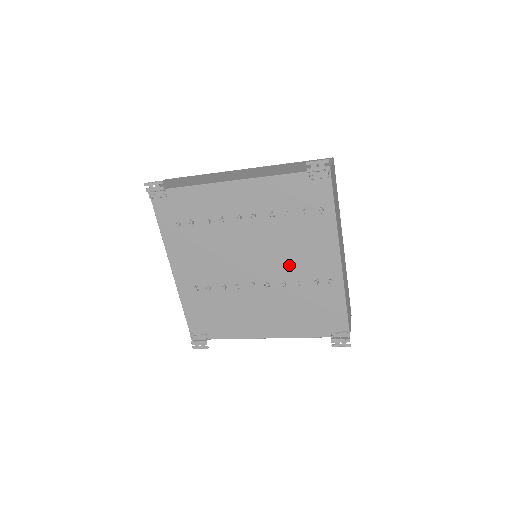
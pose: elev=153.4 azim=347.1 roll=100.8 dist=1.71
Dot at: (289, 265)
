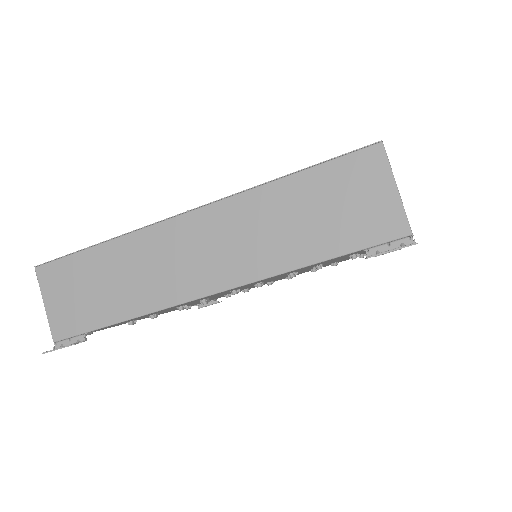
Dot at: occluded
